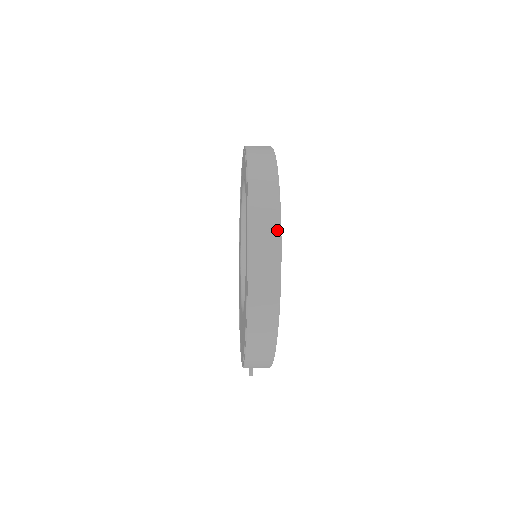
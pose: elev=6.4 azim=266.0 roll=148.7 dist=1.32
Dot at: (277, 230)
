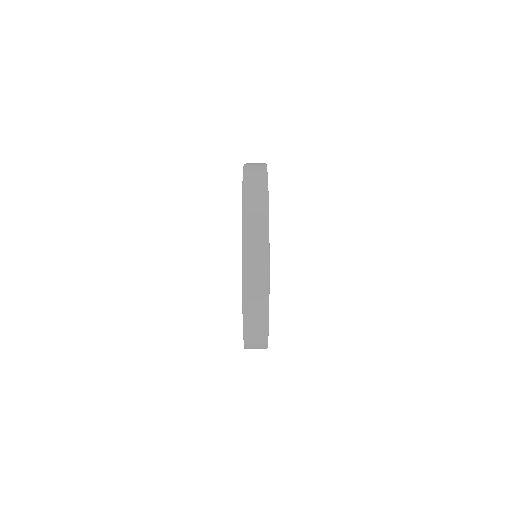
Dot at: (266, 299)
